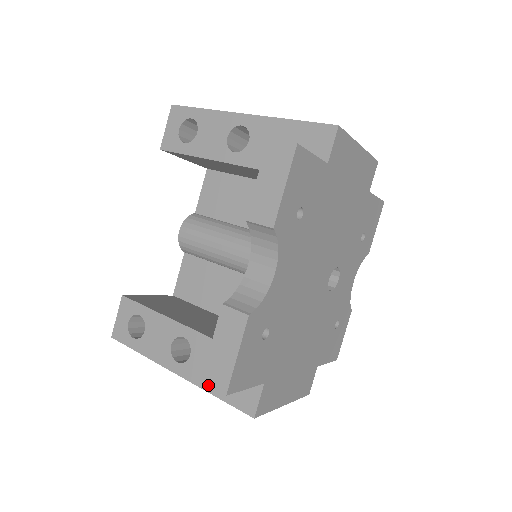
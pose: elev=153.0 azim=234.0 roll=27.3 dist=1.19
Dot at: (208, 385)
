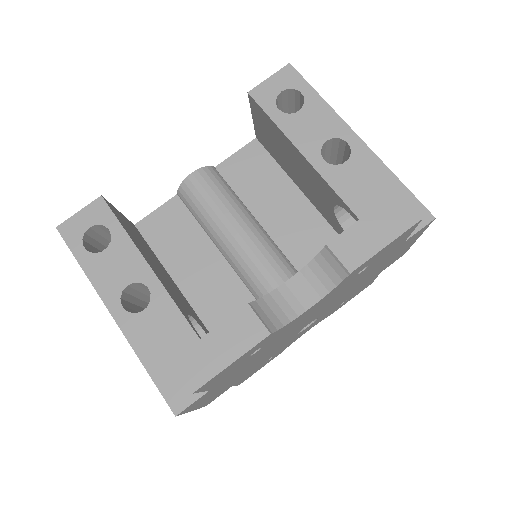
Dot at: (178, 370)
